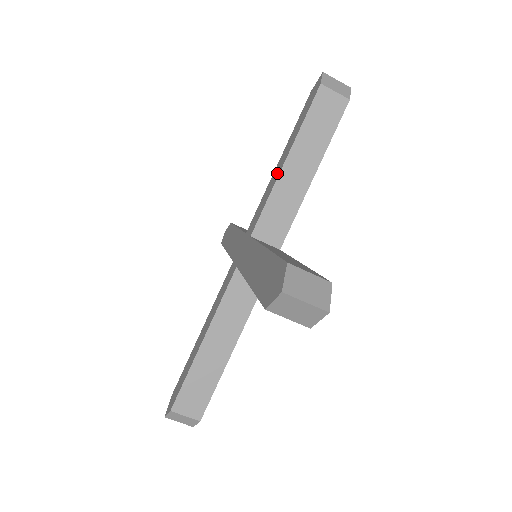
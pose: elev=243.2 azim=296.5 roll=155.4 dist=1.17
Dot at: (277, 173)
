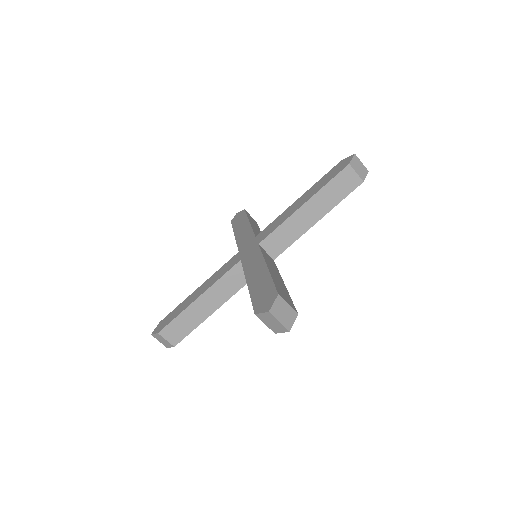
Dot at: (294, 209)
